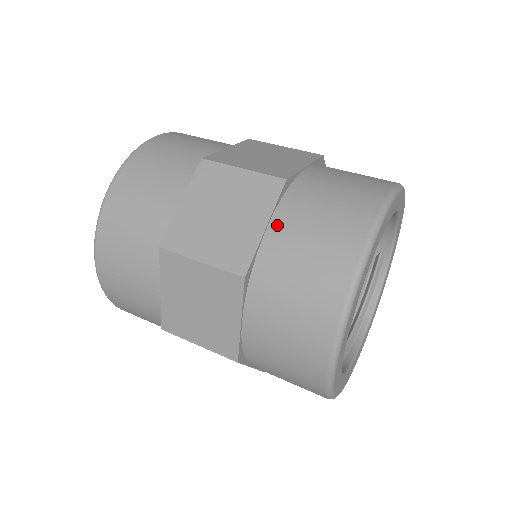
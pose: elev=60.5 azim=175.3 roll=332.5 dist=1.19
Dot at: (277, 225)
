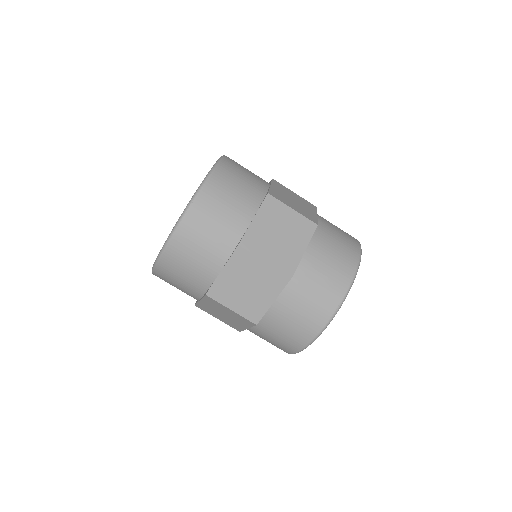
Dot at: (280, 302)
